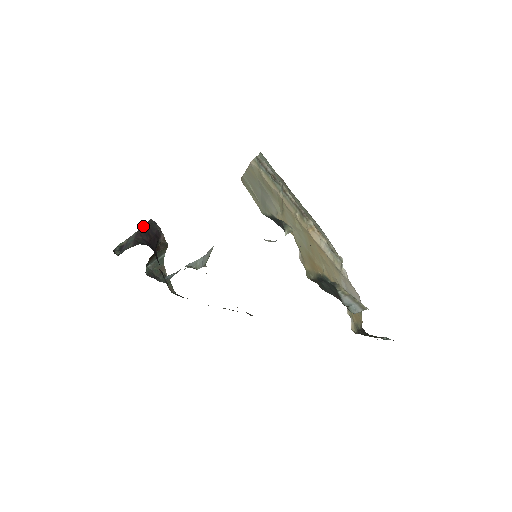
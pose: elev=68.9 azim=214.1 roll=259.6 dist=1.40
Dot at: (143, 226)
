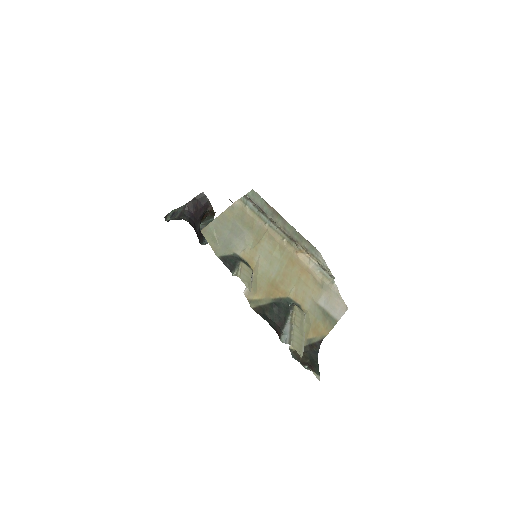
Dot at: (194, 198)
